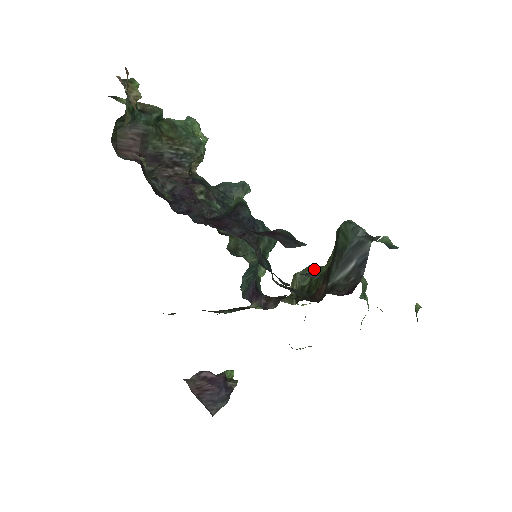
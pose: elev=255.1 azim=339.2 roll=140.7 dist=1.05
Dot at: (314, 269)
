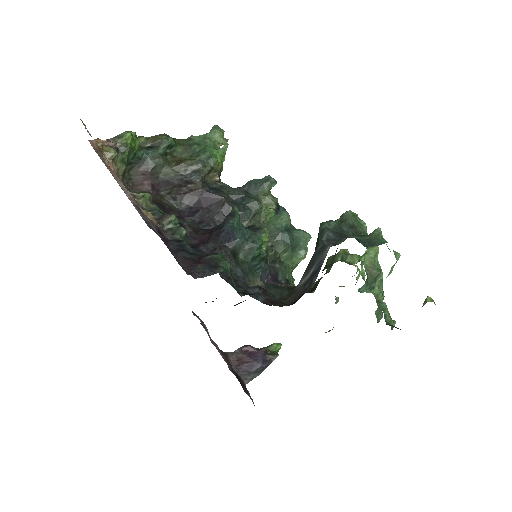
Dot at: (342, 254)
